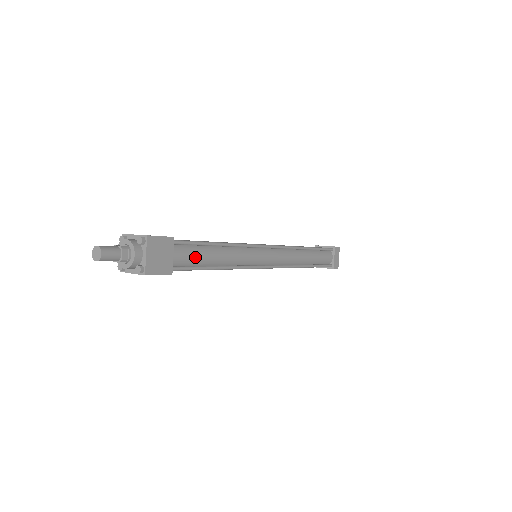
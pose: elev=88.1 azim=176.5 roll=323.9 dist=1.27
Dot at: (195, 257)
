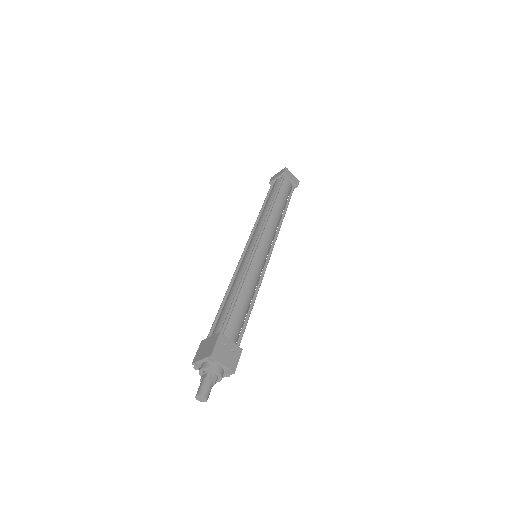
Dot at: occluded
